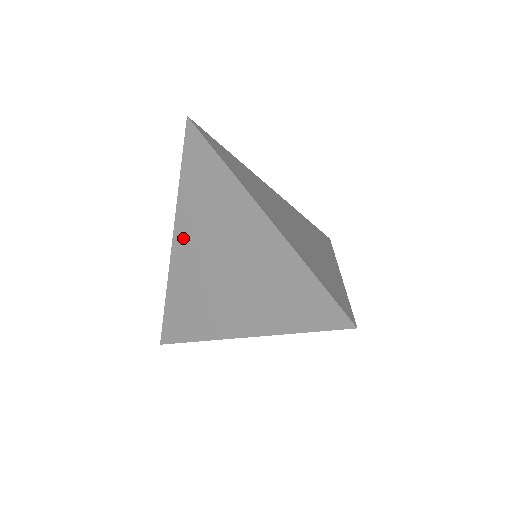
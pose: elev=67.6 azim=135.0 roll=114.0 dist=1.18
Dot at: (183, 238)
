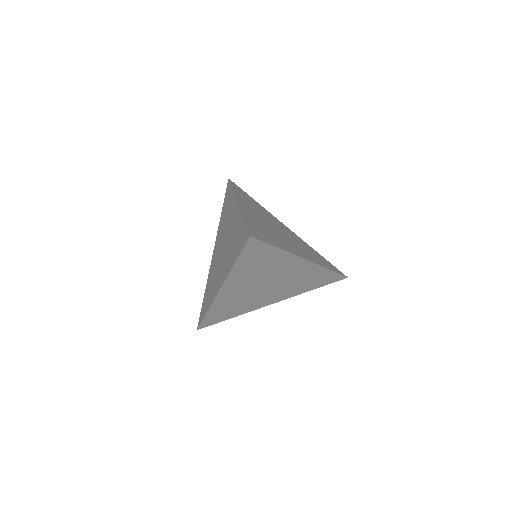
Dot at: (216, 247)
